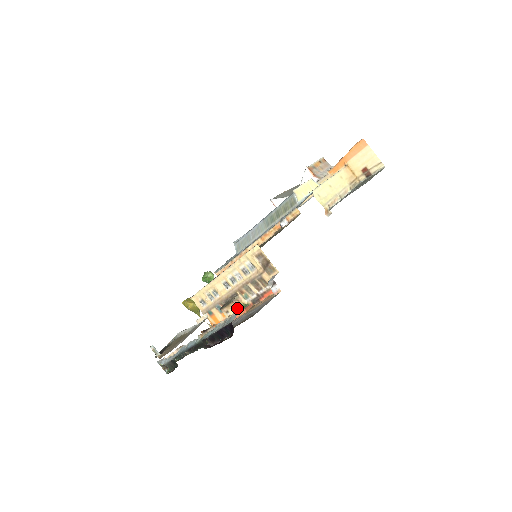
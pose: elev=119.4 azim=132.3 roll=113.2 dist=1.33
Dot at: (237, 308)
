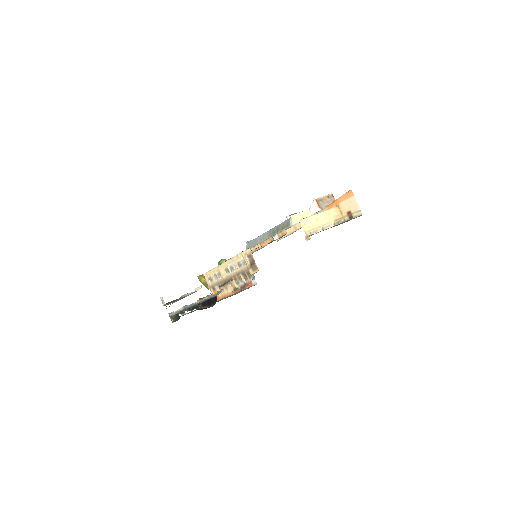
Dot at: (229, 289)
